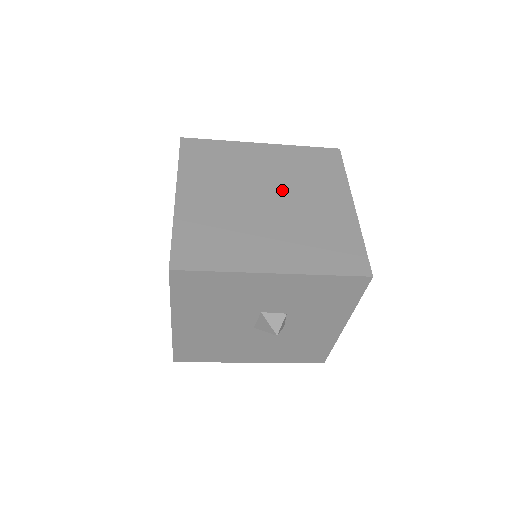
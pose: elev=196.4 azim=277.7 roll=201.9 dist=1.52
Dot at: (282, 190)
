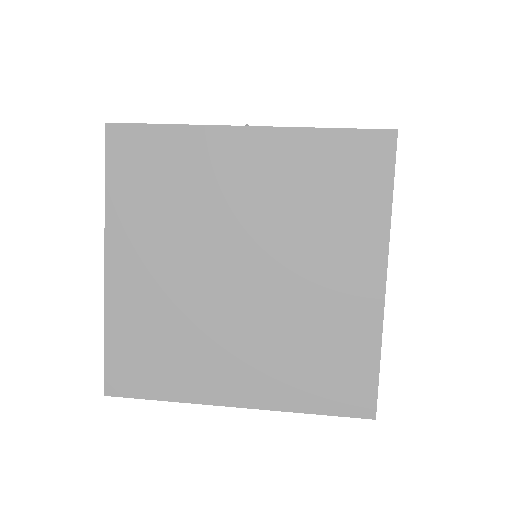
Dot at: (268, 249)
